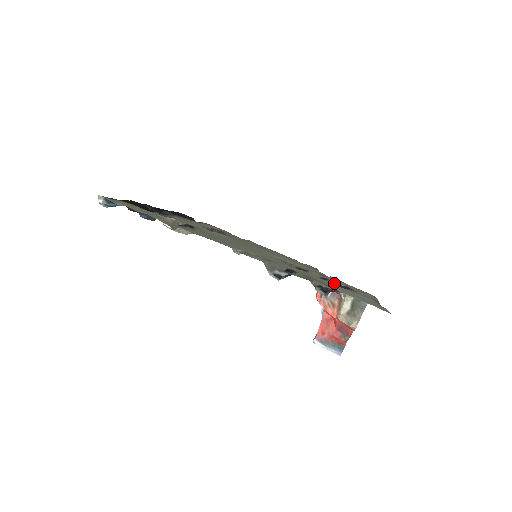
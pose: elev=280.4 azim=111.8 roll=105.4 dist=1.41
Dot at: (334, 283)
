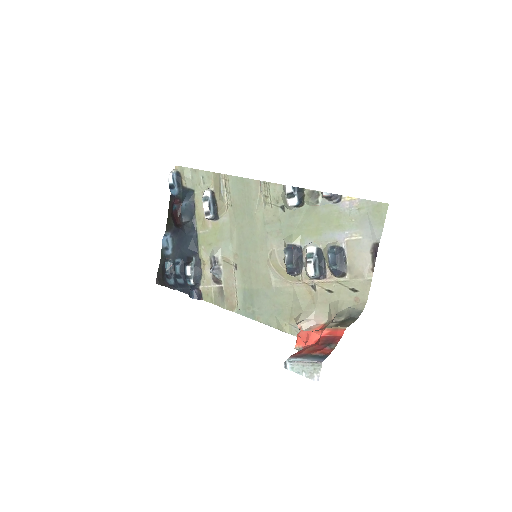
Dot at: (328, 268)
